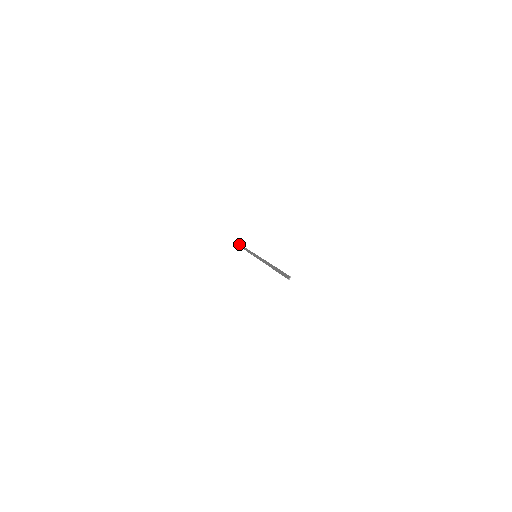
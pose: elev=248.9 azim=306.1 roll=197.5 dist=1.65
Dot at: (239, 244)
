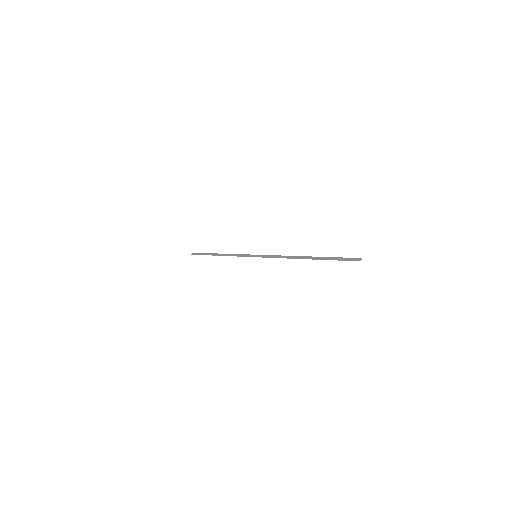
Dot at: (198, 253)
